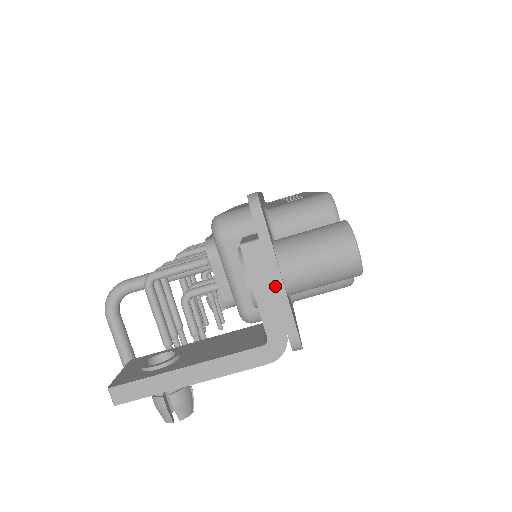
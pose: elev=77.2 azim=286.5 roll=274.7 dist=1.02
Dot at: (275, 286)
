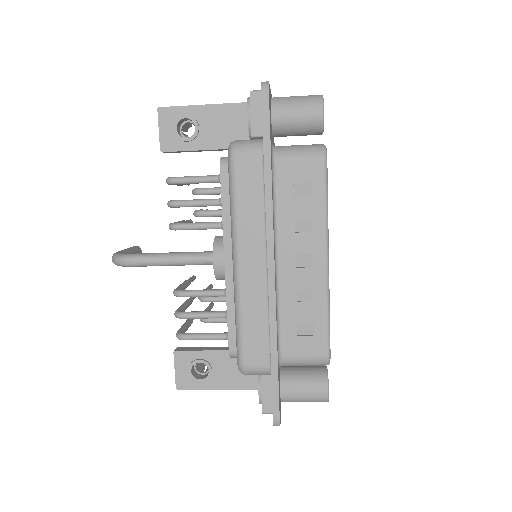
Dot at: occluded
